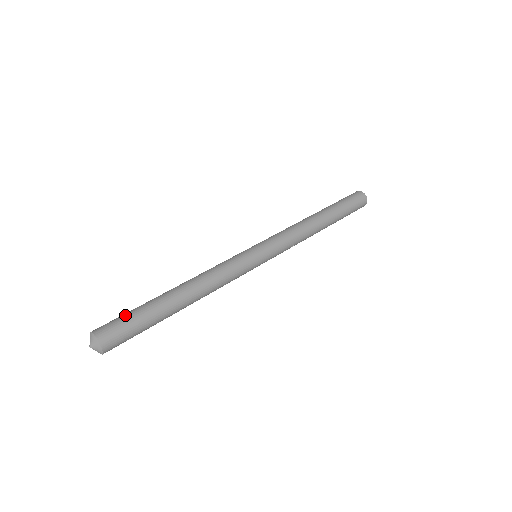
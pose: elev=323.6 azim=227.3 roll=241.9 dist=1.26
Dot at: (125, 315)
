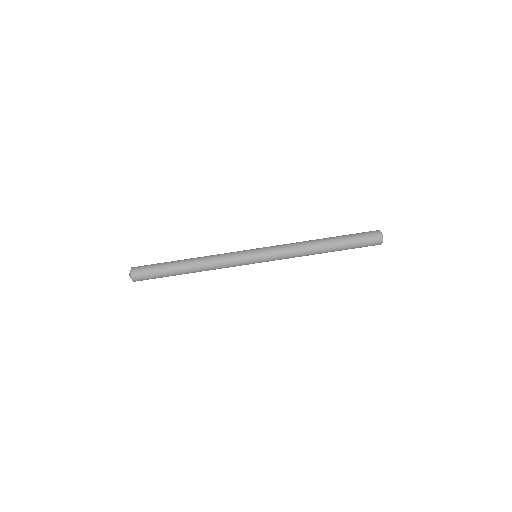
Dot at: (151, 269)
